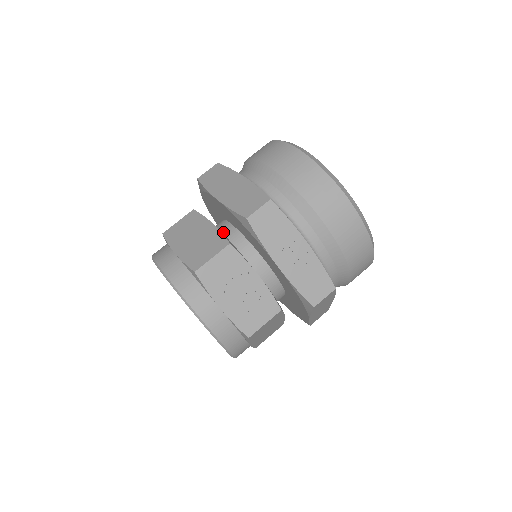
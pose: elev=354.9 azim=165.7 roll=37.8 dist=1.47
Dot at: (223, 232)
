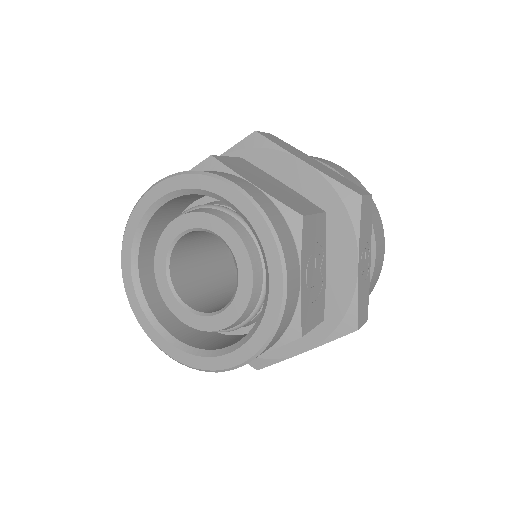
Dot at: occluded
